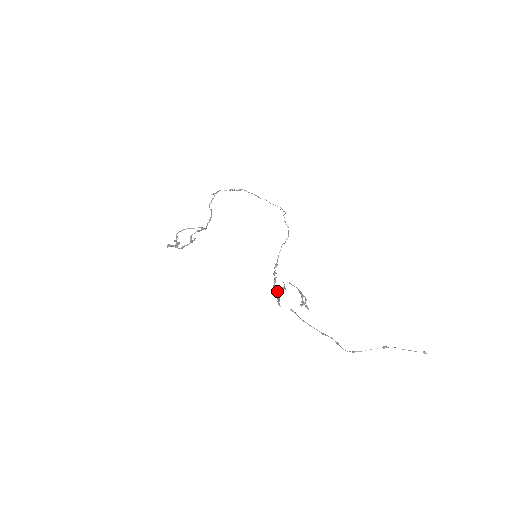
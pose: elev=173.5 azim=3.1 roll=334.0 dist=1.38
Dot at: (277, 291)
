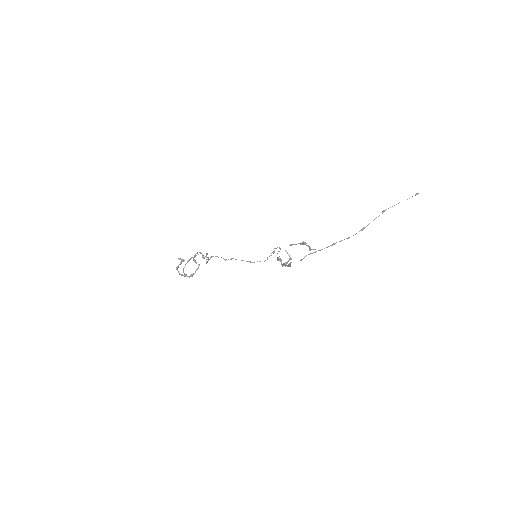
Dot at: (285, 262)
